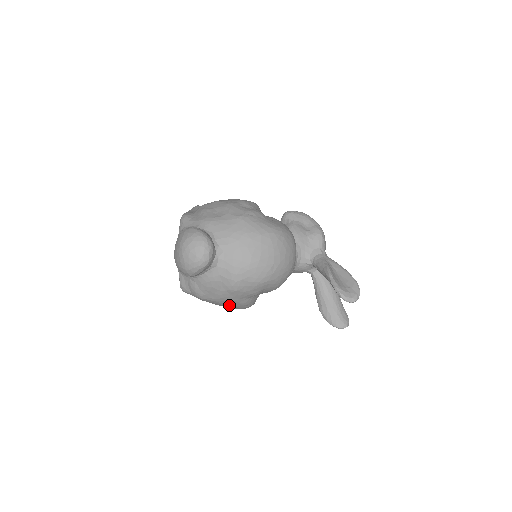
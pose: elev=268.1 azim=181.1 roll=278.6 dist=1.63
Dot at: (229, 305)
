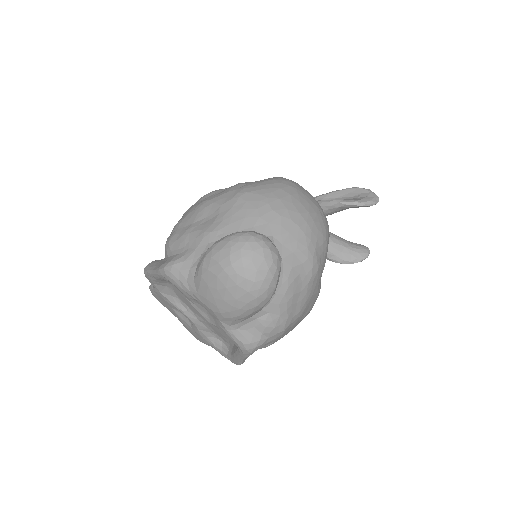
Dot at: (308, 311)
